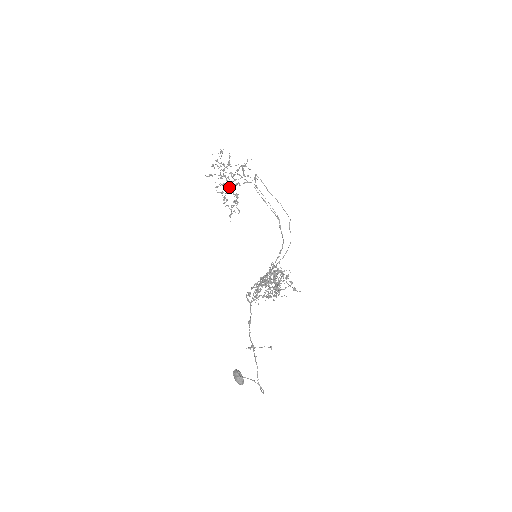
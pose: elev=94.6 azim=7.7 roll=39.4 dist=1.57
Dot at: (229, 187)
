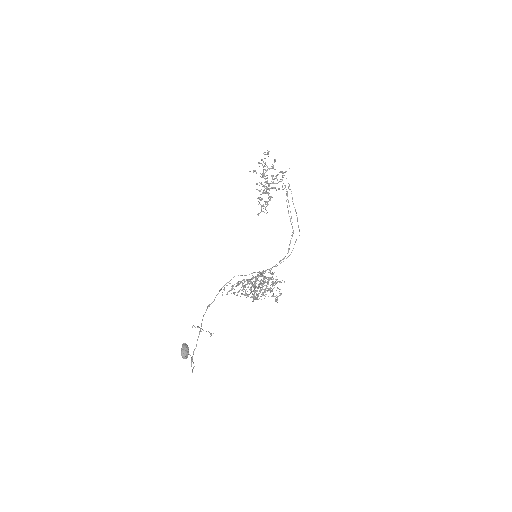
Dot at: (266, 188)
